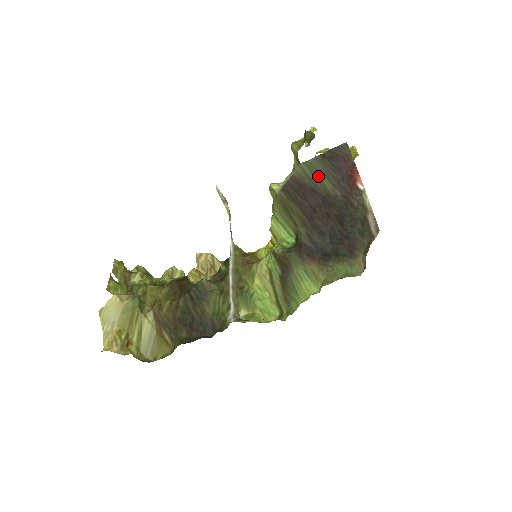
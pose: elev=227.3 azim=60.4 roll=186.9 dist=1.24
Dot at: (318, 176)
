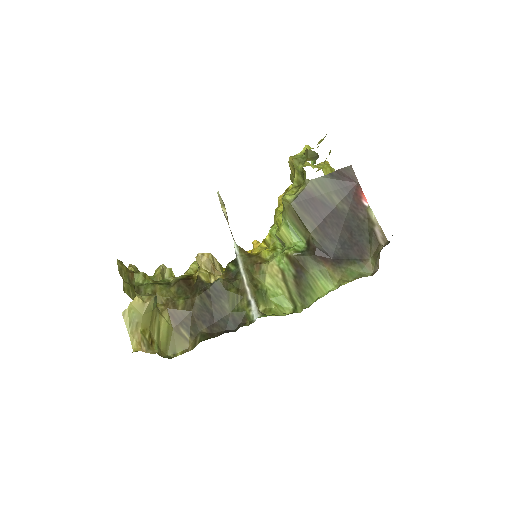
Dot at: (328, 192)
